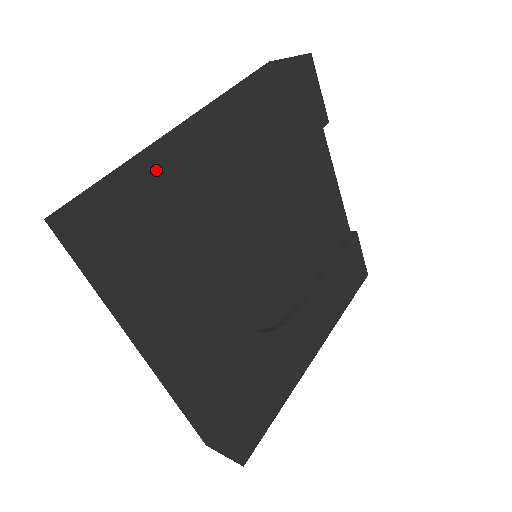
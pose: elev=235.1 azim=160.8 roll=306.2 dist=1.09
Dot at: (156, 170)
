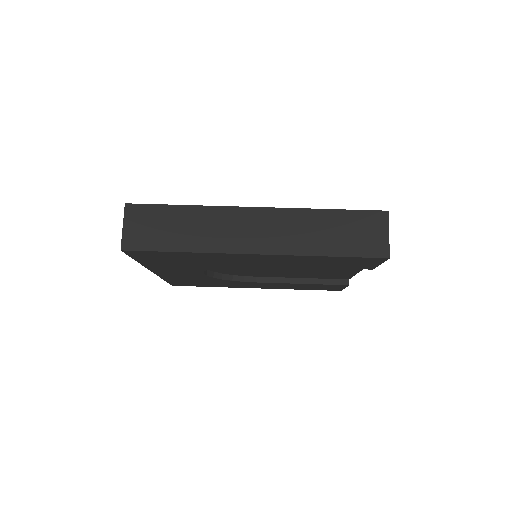
Dot at: (182, 252)
